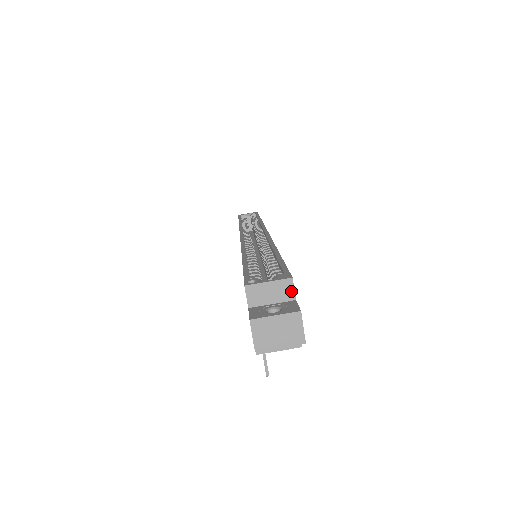
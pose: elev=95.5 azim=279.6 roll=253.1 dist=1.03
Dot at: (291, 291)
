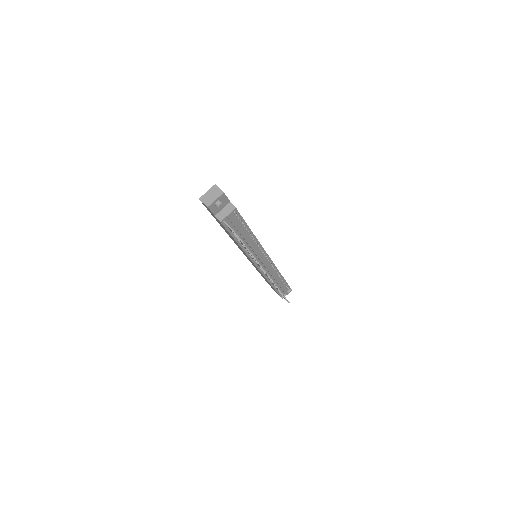
Dot at: occluded
